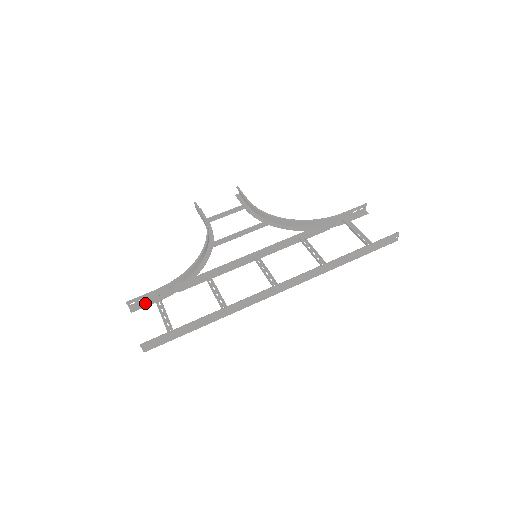
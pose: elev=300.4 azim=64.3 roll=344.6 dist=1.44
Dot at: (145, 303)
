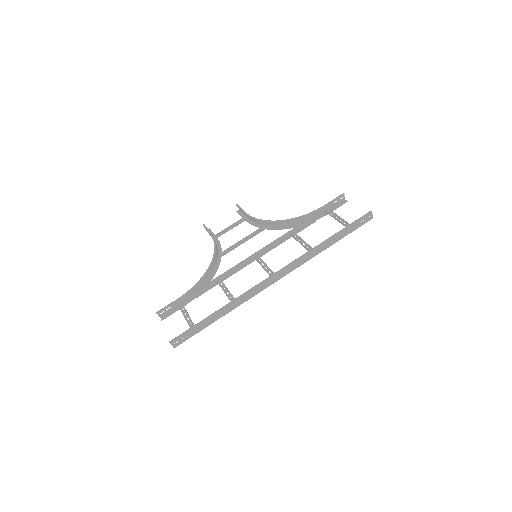
Dot at: (172, 311)
